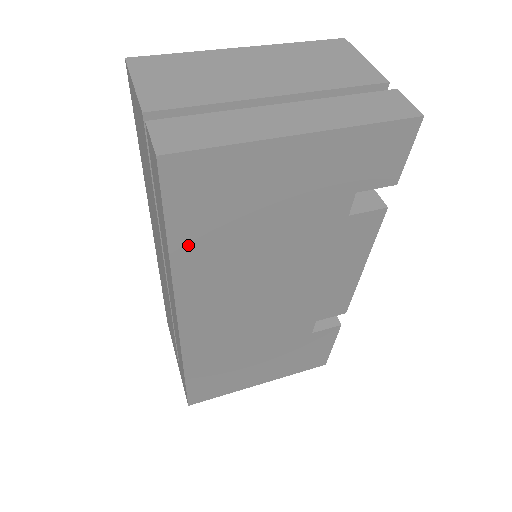
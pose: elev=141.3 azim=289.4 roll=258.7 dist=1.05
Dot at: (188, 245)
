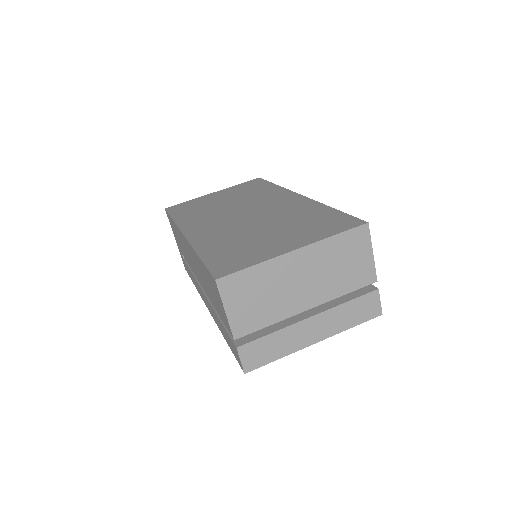
Dot at: occluded
